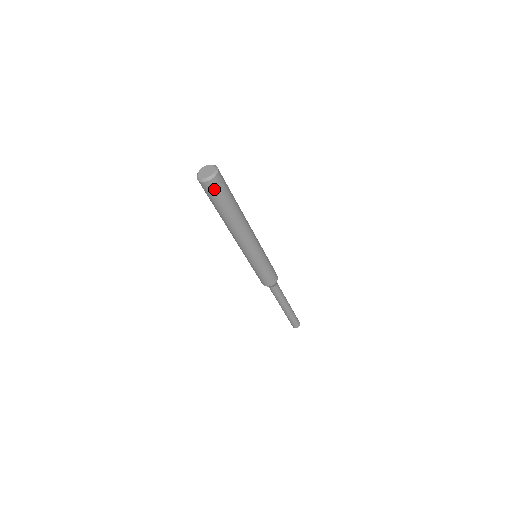
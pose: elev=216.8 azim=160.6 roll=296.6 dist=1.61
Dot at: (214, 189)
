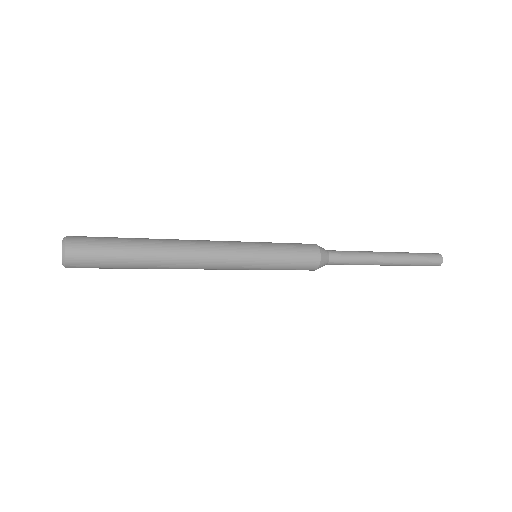
Dot at: (84, 257)
